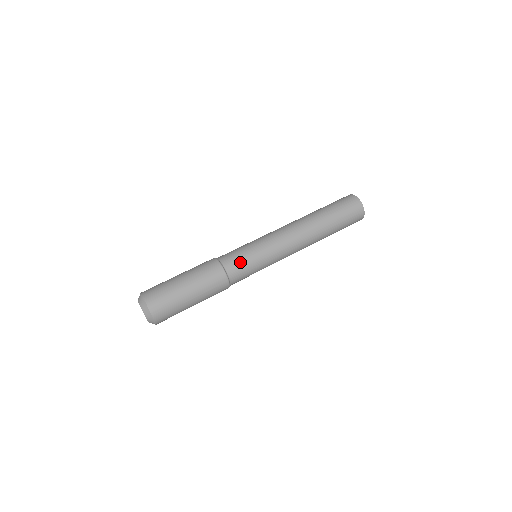
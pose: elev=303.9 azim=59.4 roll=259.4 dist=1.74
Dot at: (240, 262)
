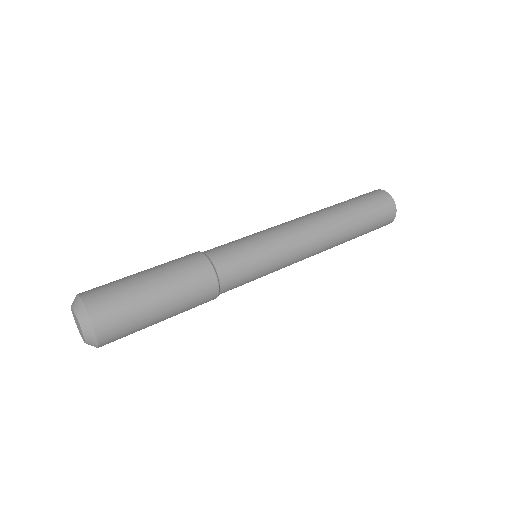
Dot at: (231, 250)
